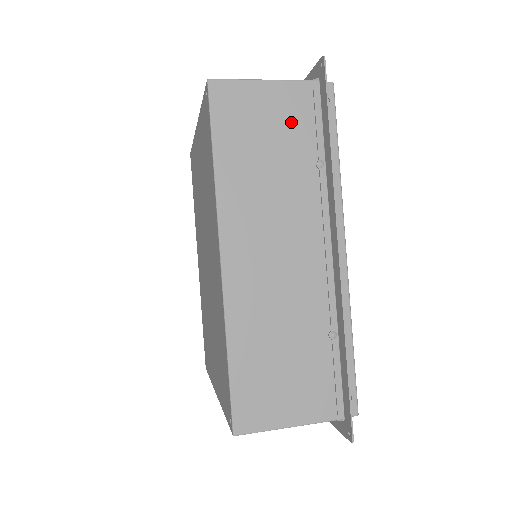
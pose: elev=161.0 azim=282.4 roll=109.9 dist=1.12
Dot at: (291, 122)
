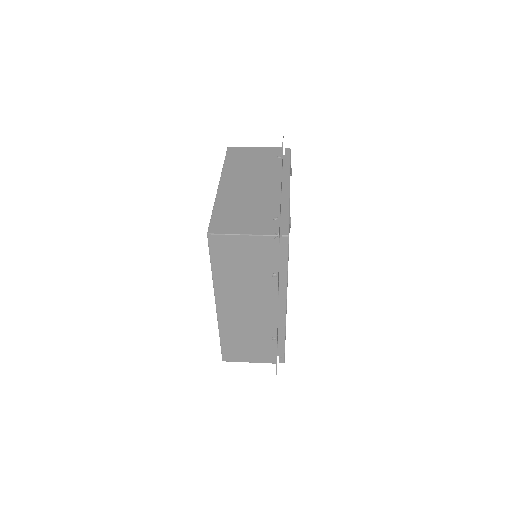
Dot at: (258, 255)
